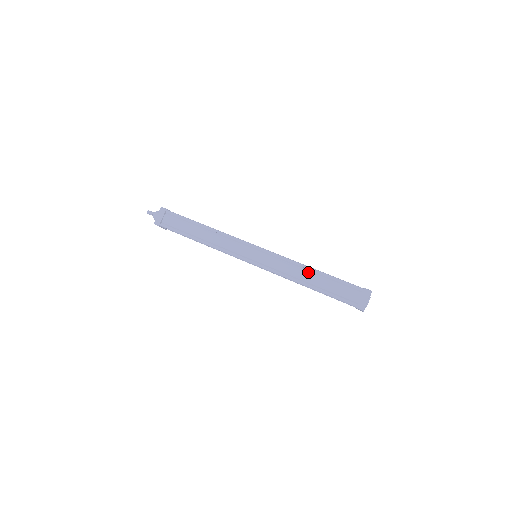
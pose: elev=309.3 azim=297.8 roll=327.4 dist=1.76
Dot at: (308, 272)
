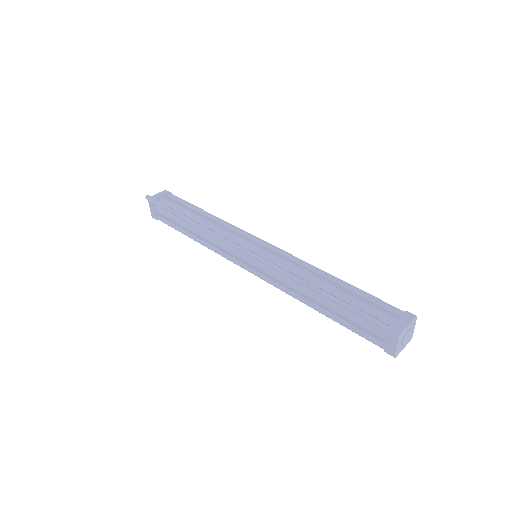
Dot at: (324, 277)
